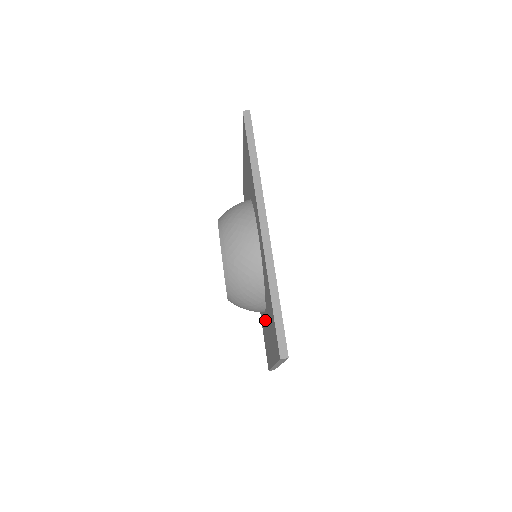
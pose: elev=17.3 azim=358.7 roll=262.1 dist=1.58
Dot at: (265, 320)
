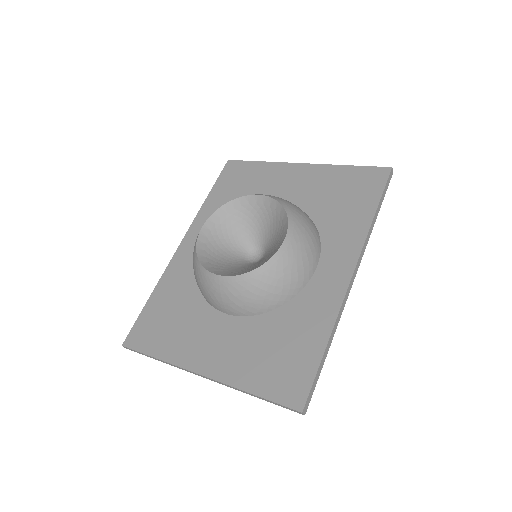
Dot at: (211, 317)
